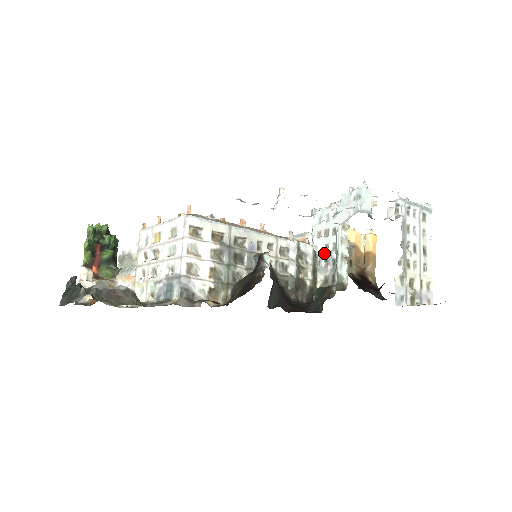
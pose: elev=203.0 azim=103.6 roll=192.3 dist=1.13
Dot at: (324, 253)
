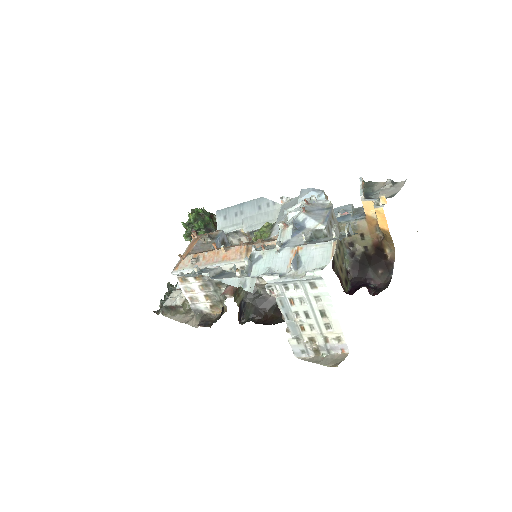
Dot at: occluded
